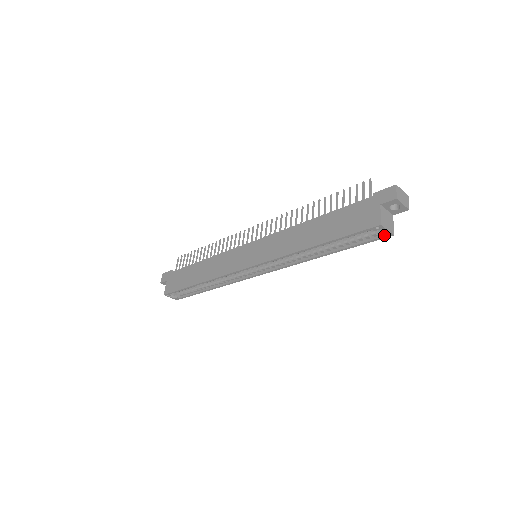
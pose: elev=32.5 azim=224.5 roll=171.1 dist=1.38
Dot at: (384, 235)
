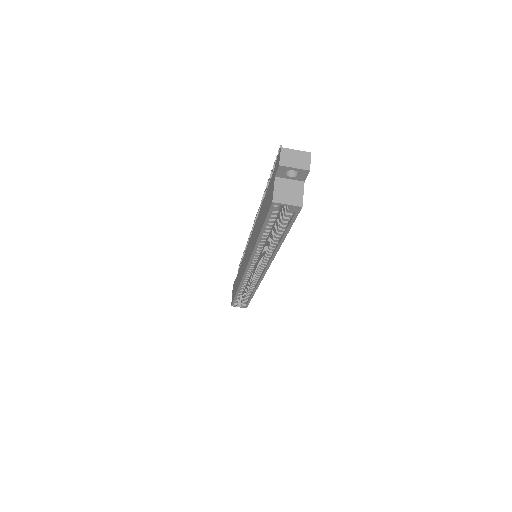
Dot at: (294, 210)
